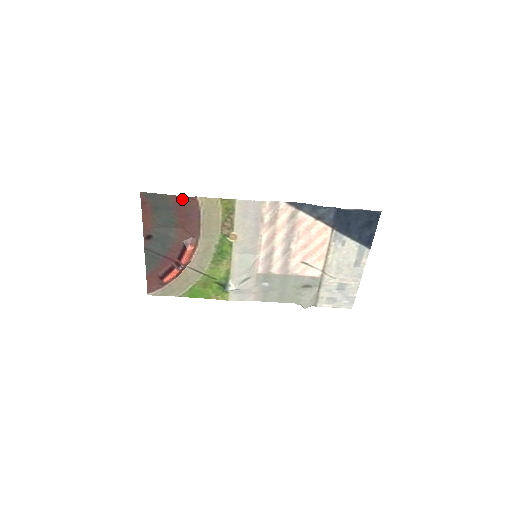
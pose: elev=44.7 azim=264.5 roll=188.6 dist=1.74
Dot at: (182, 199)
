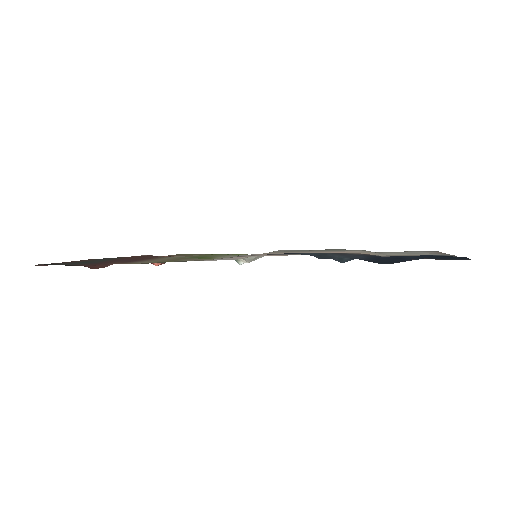
Dot at: (95, 265)
